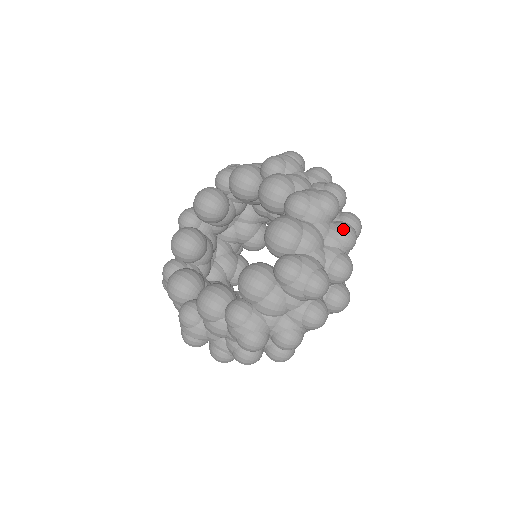
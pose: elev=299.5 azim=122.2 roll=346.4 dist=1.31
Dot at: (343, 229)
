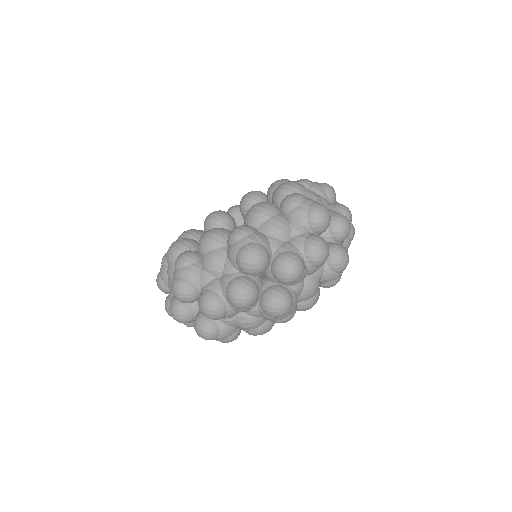
Dot at: (340, 204)
